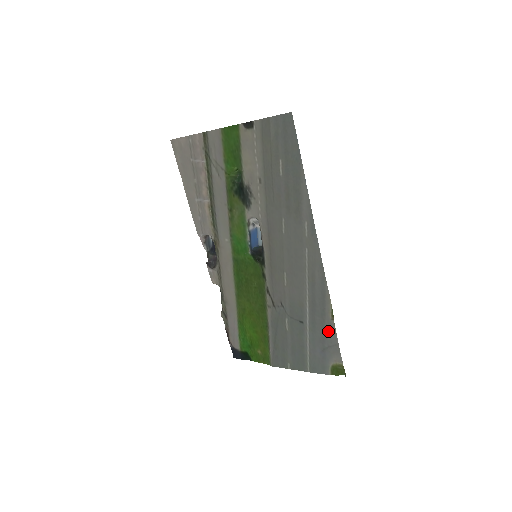
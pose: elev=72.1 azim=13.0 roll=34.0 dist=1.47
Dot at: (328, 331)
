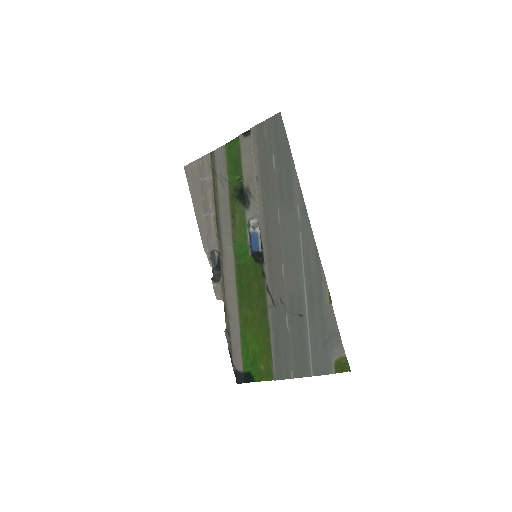
Dot at: (327, 318)
